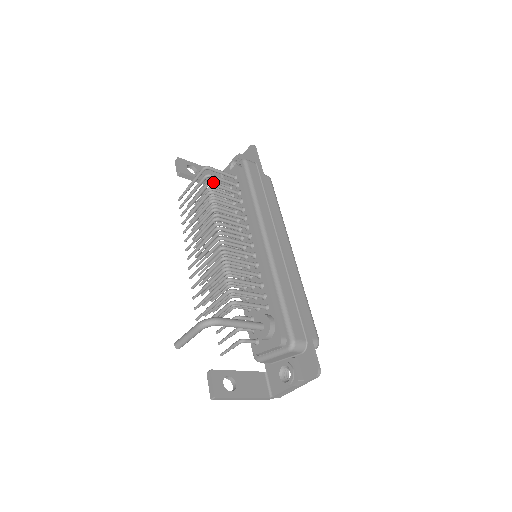
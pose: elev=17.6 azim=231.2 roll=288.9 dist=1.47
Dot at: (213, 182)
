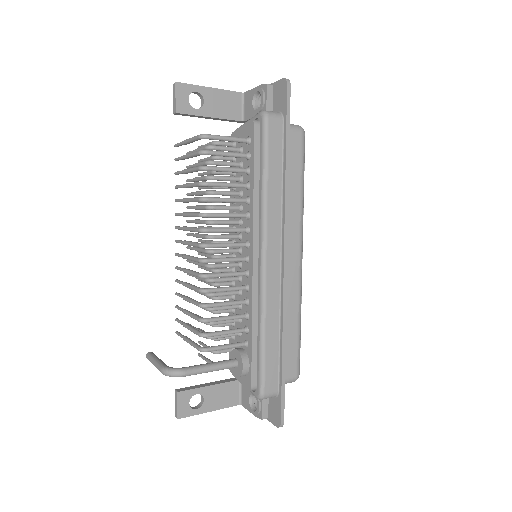
Dot at: (215, 149)
